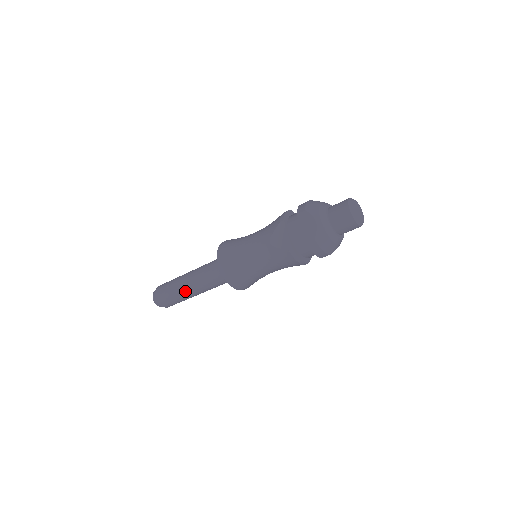
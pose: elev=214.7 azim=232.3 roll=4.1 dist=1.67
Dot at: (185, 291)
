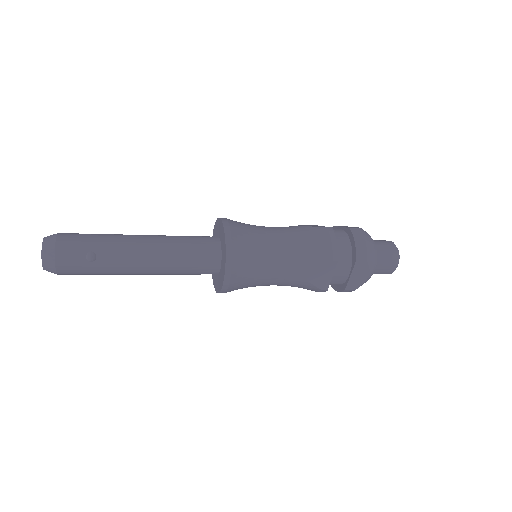
Dot at: (126, 273)
